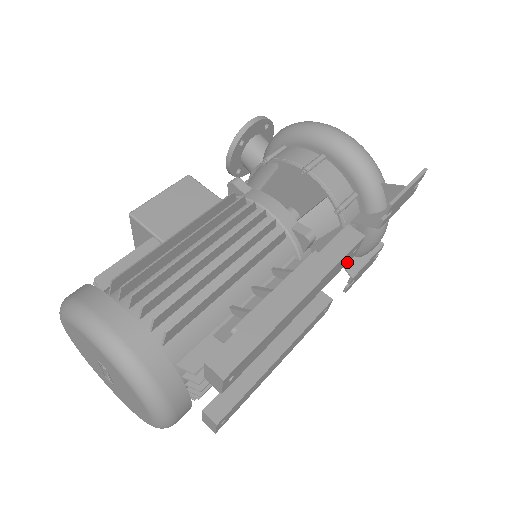
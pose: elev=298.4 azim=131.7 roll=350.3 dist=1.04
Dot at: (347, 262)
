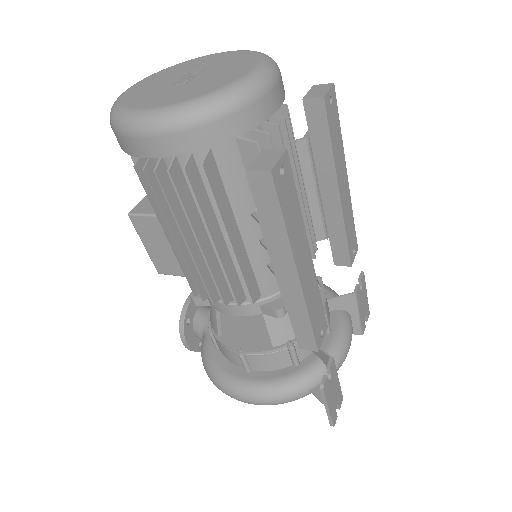
Dot at: (350, 254)
